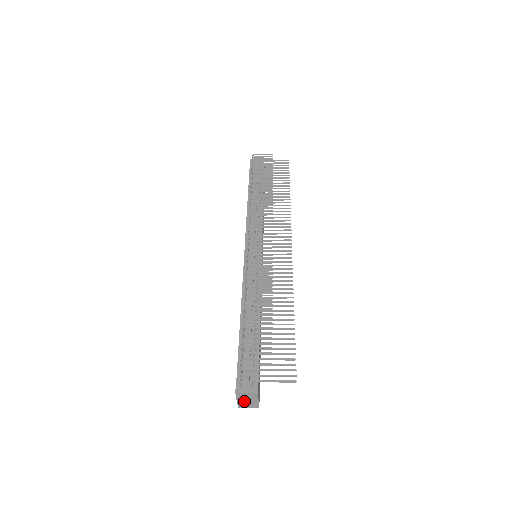
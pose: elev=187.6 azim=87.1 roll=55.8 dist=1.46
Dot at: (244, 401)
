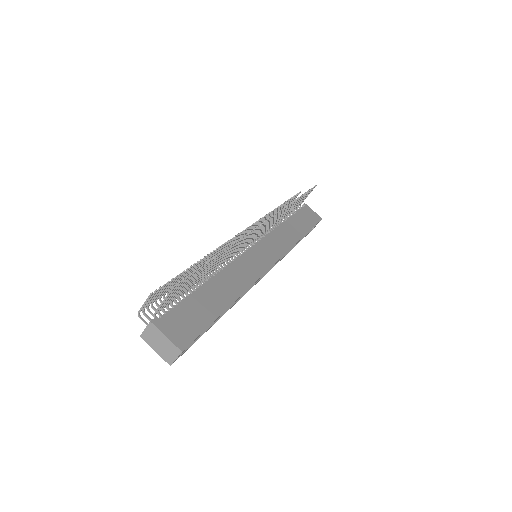
Dot at: (160, 348)
